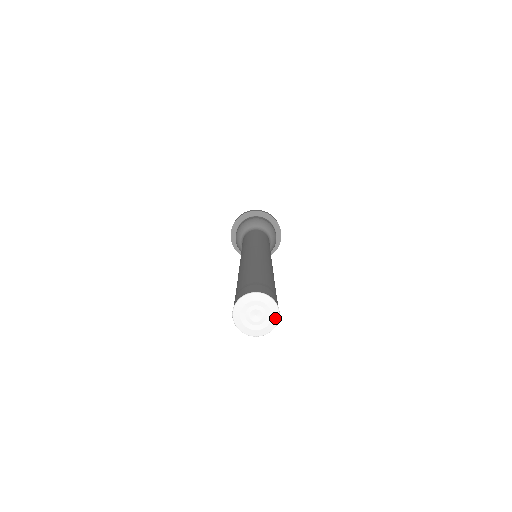
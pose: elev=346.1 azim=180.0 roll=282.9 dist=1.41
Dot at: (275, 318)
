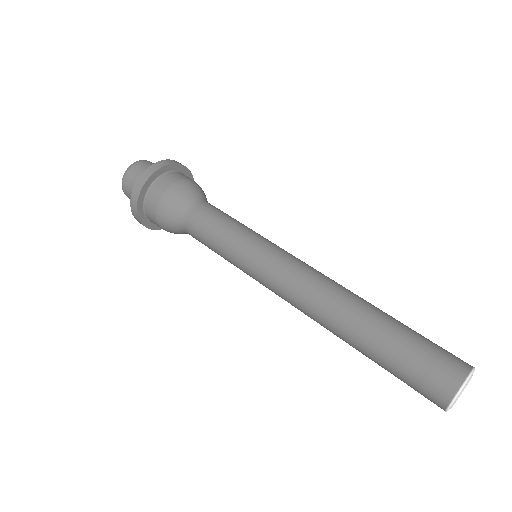
Dot at: occluded
